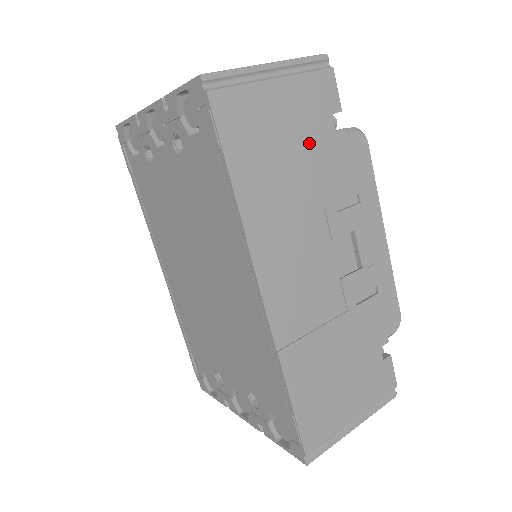
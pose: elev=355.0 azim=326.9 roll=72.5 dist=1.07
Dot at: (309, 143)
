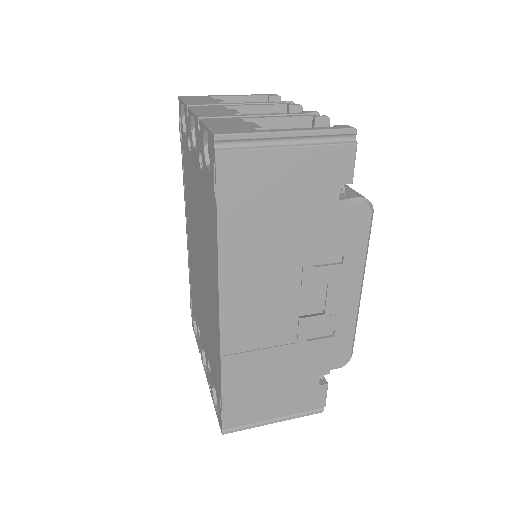
Dot at: (306, 206)
